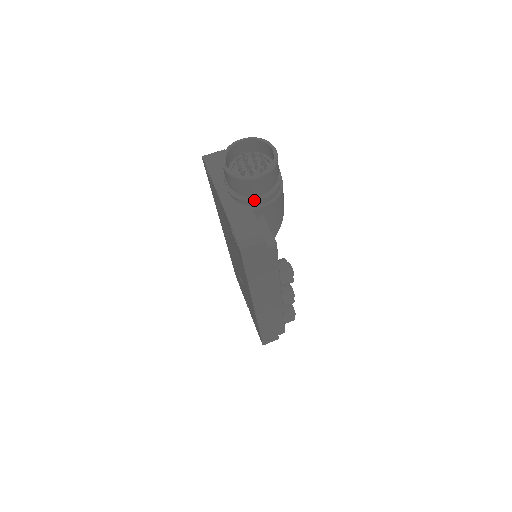
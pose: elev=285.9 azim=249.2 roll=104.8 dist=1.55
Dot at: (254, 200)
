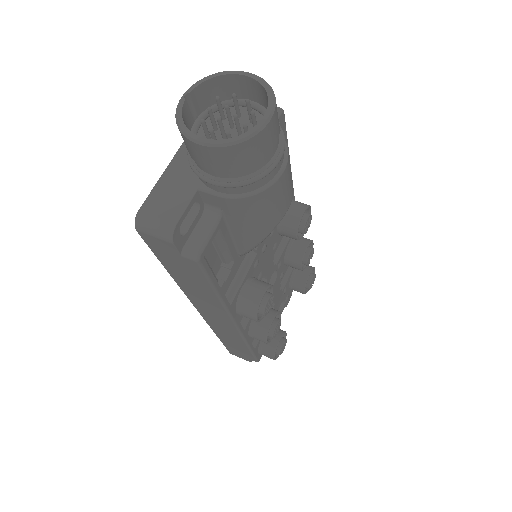
Dot at: (201, 176)
